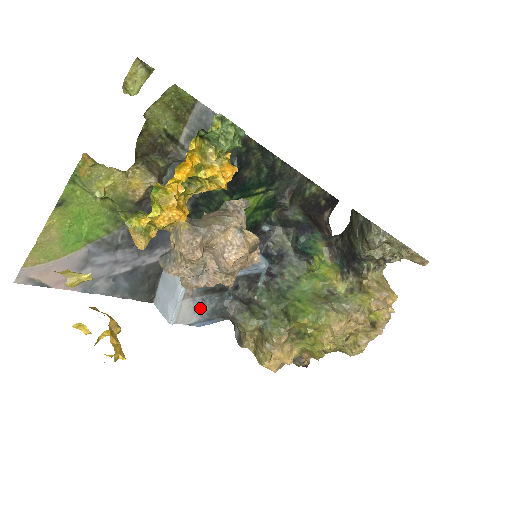
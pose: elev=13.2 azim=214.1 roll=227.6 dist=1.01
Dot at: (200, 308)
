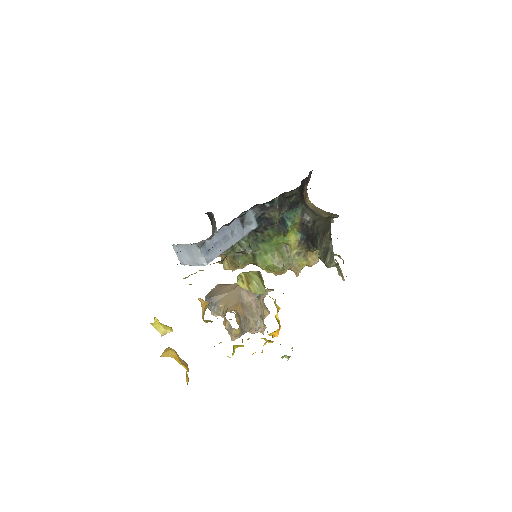
Dot at: occluded
